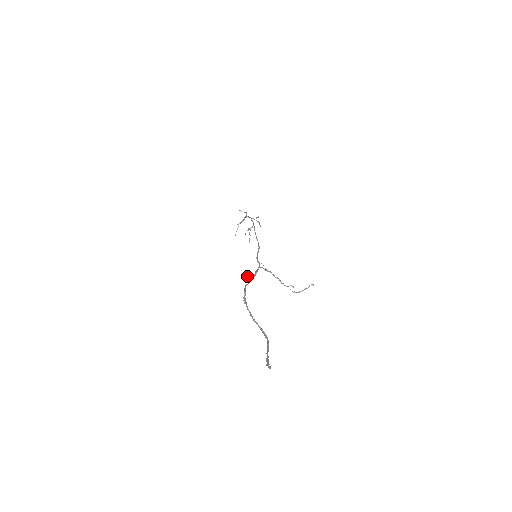
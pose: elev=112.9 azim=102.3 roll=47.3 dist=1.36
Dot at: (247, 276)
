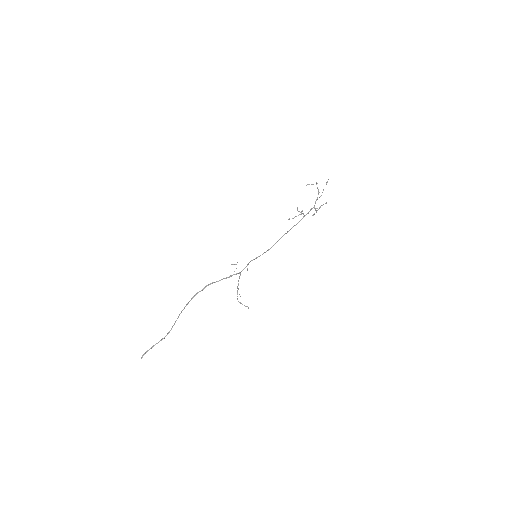
Dot at: occluded
